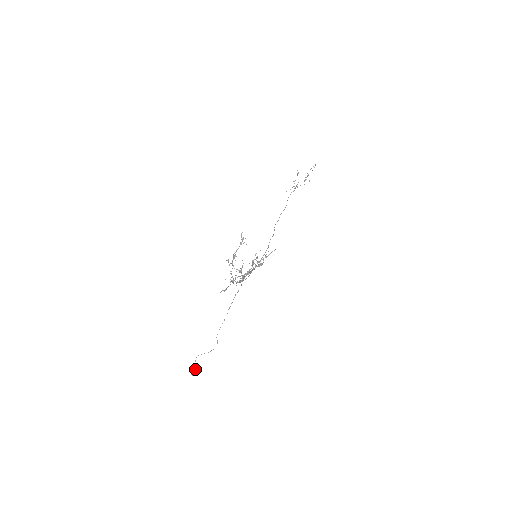
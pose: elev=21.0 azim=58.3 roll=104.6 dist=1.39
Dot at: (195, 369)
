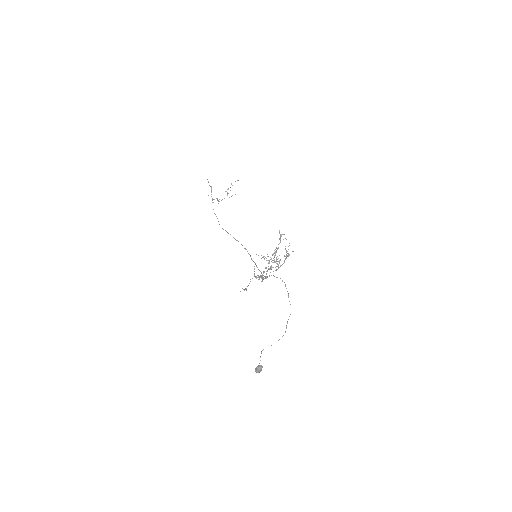
Dot at: (261, 365)
